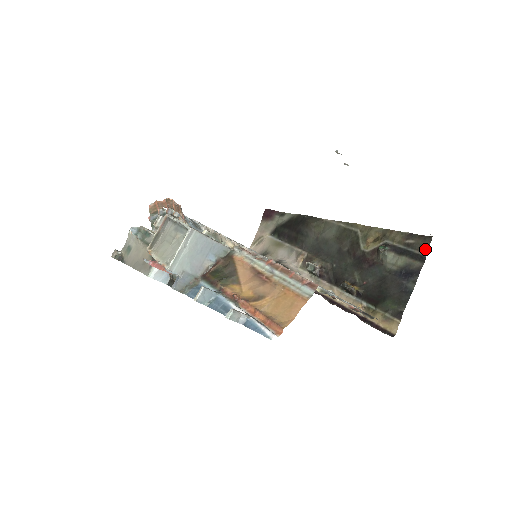
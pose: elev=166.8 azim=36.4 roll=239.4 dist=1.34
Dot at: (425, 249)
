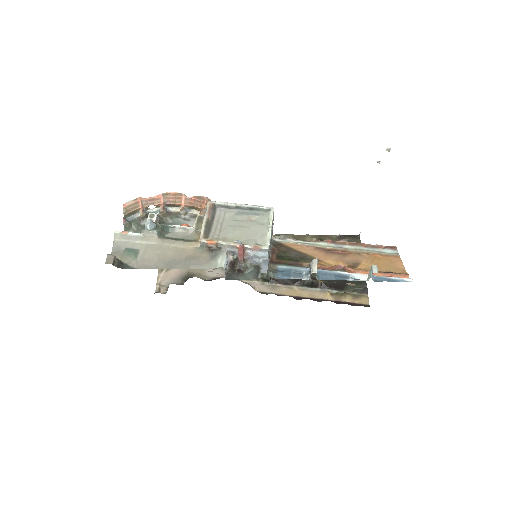
Dot at: occluded
